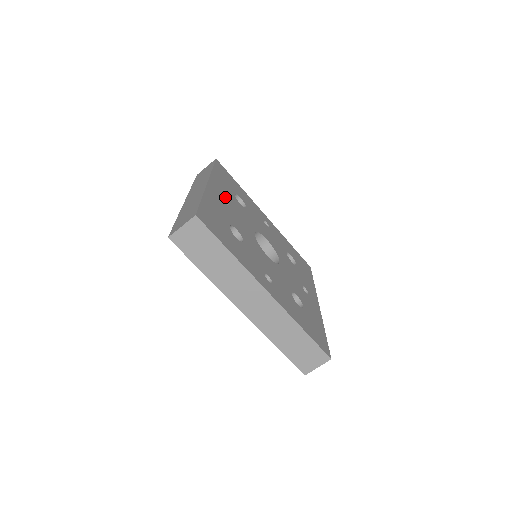
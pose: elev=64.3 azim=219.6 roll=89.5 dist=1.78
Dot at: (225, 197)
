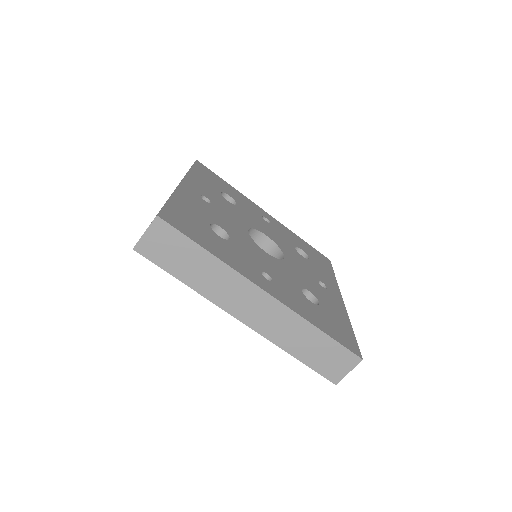
Dot at: (206, 196)
